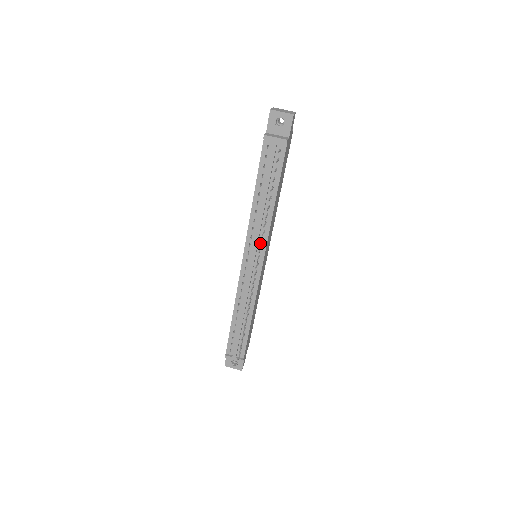
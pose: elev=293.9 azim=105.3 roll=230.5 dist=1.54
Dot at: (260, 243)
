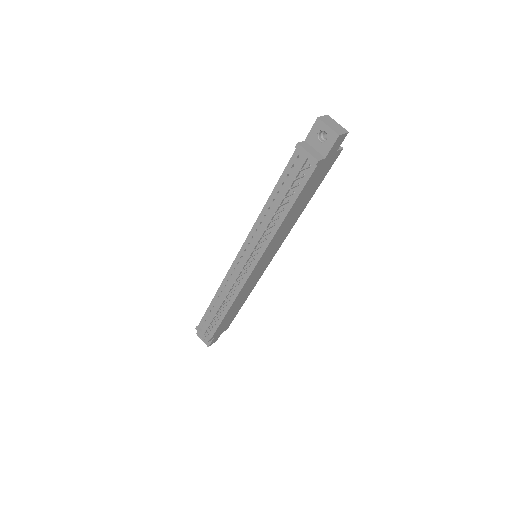
Dot at: (254, 249)
